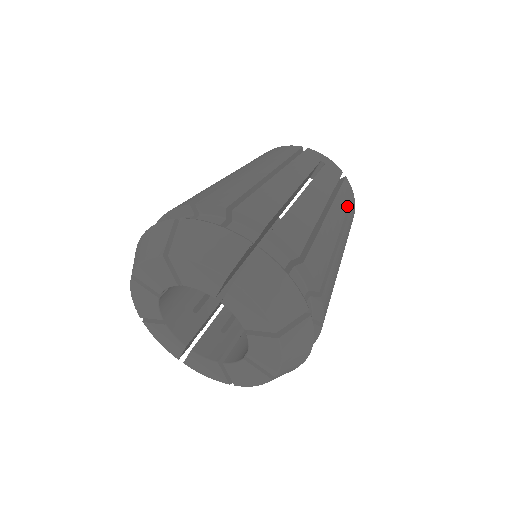
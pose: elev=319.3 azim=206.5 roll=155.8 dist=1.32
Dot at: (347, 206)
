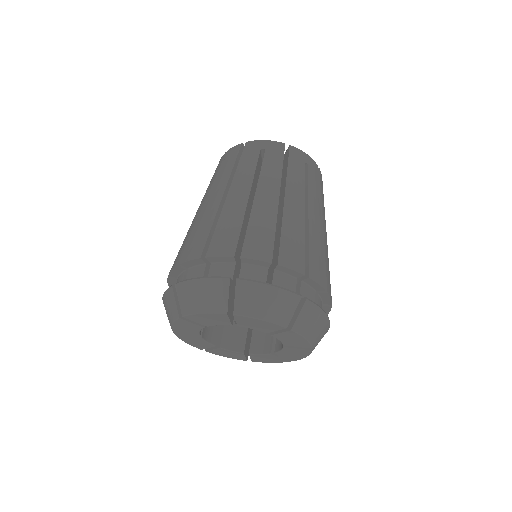
Dot at: occluded
